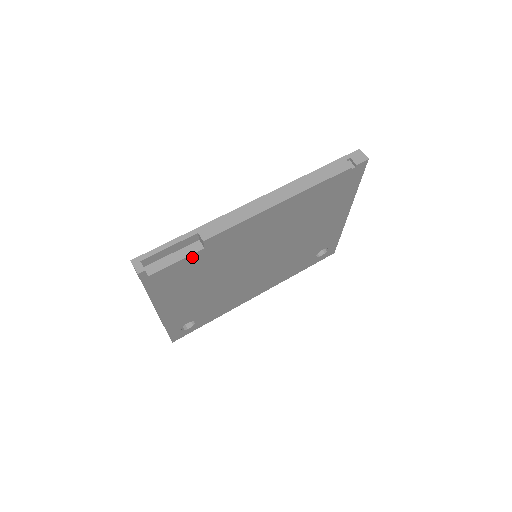
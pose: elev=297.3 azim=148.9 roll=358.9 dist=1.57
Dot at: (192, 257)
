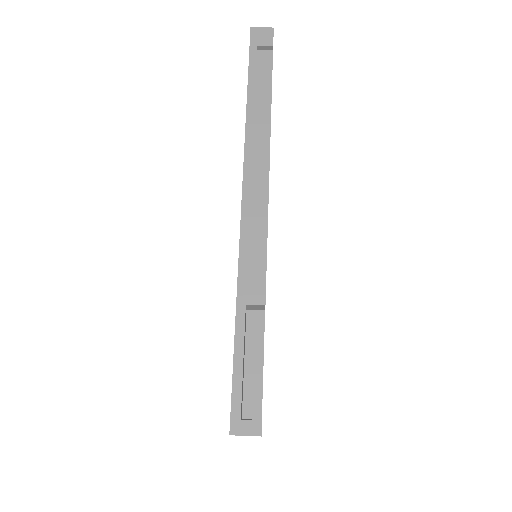
Dot at: (263, 336)
